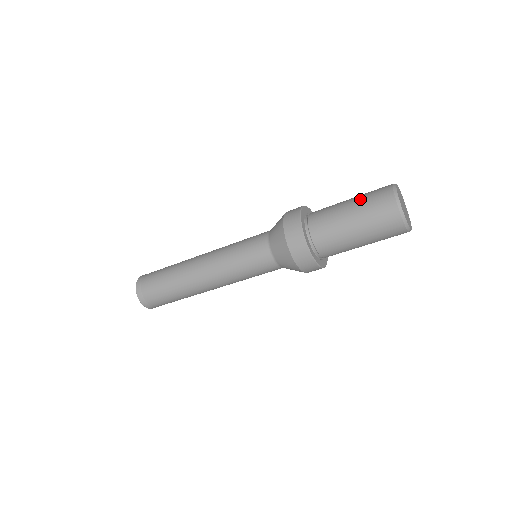
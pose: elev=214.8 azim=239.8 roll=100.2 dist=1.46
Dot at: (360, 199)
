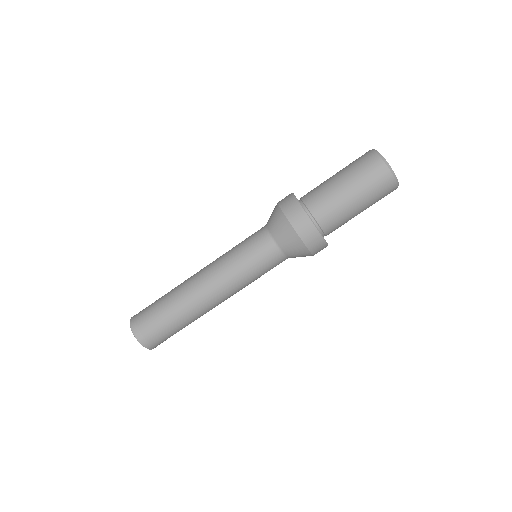
Dot at: occluded
